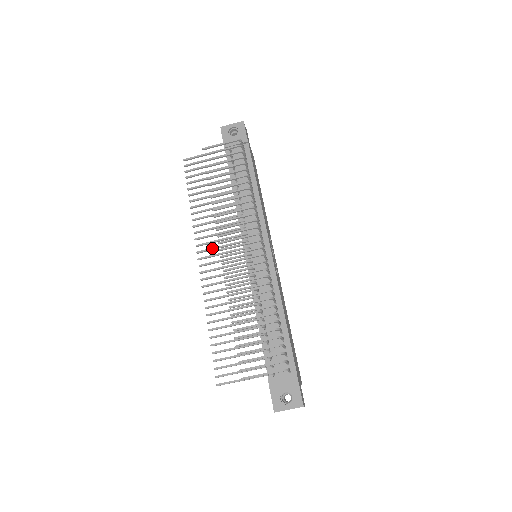
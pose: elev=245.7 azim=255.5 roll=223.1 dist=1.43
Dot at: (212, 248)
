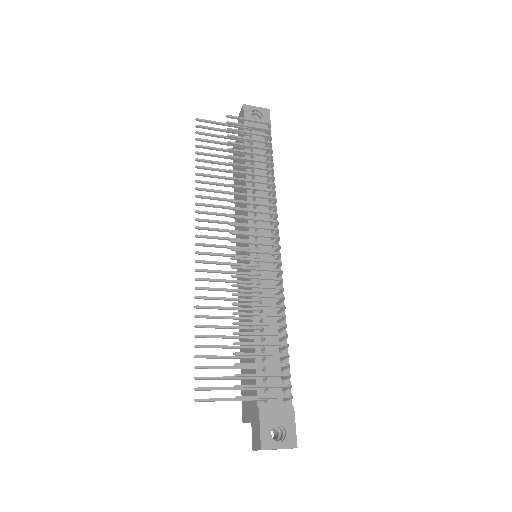
Dot at: (216, 228)
